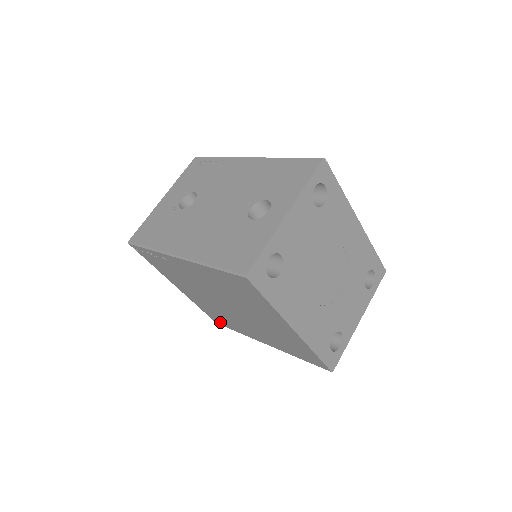
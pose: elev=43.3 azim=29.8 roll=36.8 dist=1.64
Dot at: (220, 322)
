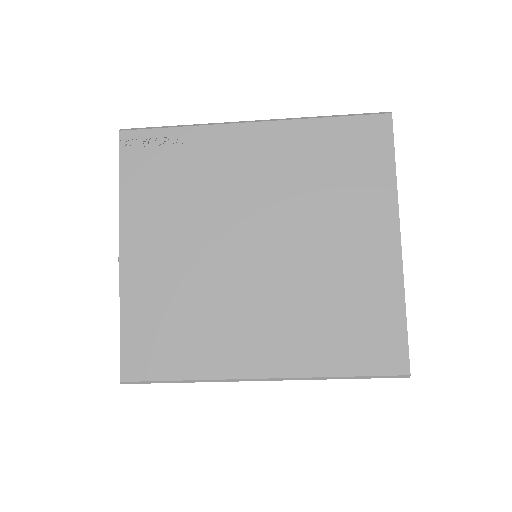
Dot at: (146, 362)
